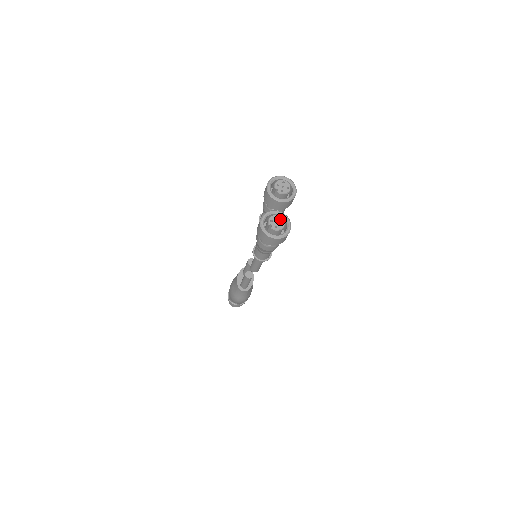
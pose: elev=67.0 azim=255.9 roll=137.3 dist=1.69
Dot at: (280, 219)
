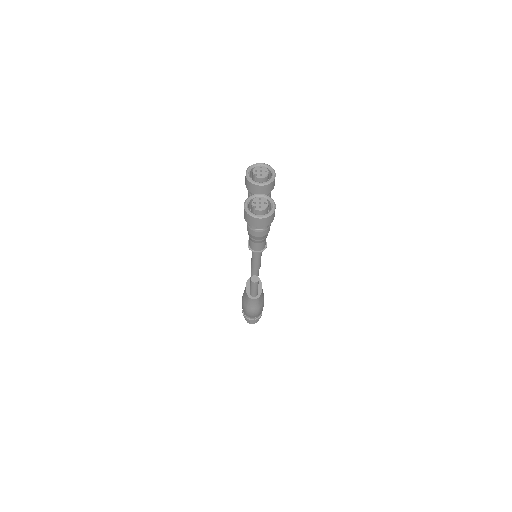
Dot at: (263, 200)
